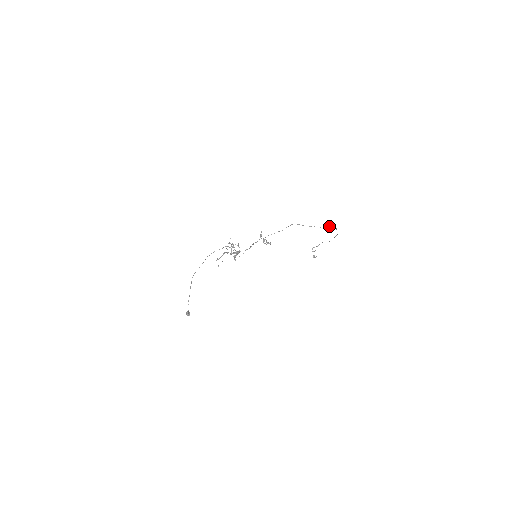
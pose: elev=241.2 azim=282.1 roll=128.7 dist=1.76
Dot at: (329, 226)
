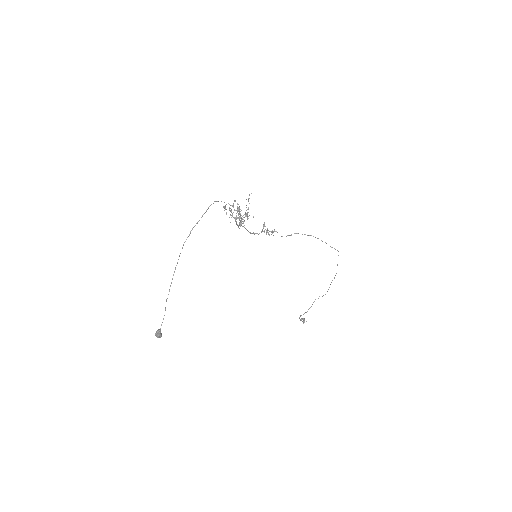
Dot at: (332, 247)
